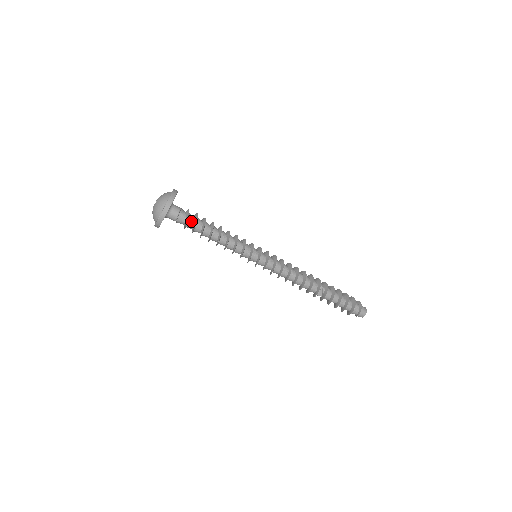
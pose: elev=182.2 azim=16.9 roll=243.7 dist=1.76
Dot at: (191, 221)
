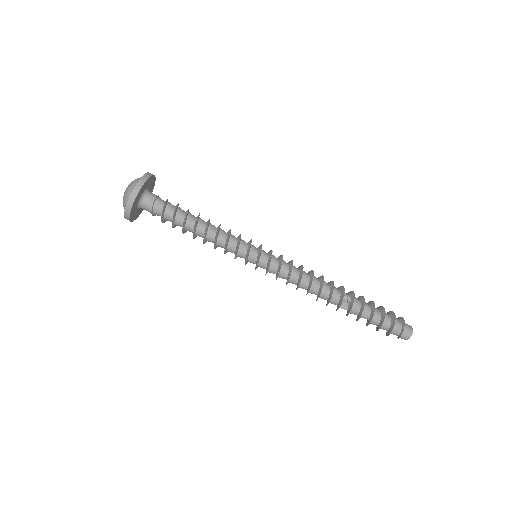
Dot at: (170, 211)
